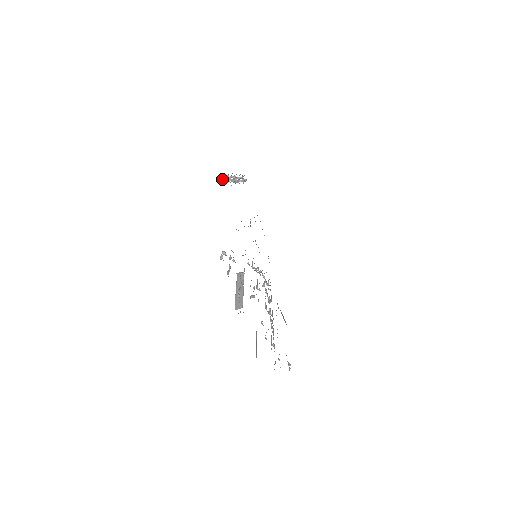
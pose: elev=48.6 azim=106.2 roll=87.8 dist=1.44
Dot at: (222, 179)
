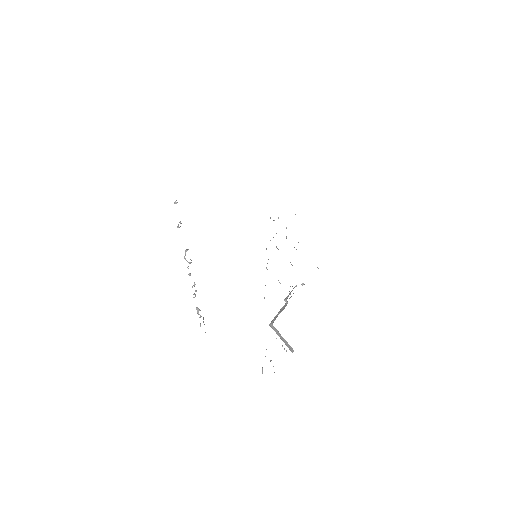
Dot at: occluded
